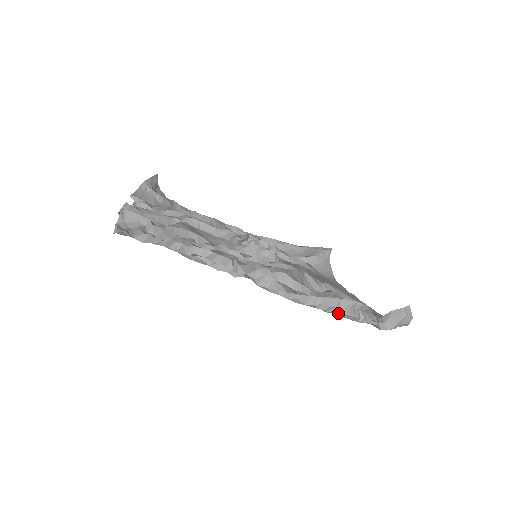
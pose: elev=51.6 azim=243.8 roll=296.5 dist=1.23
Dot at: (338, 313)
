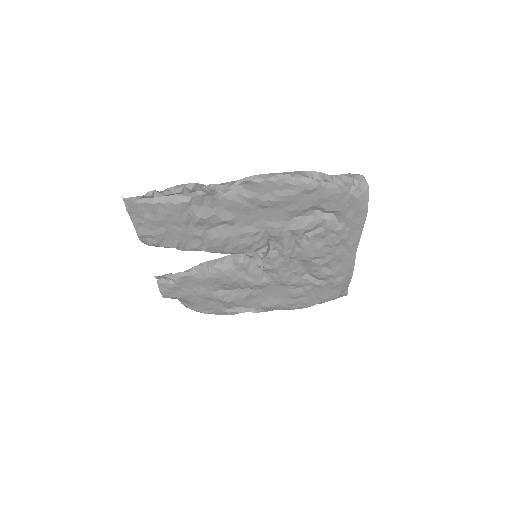
Dot at: (294, 178)
